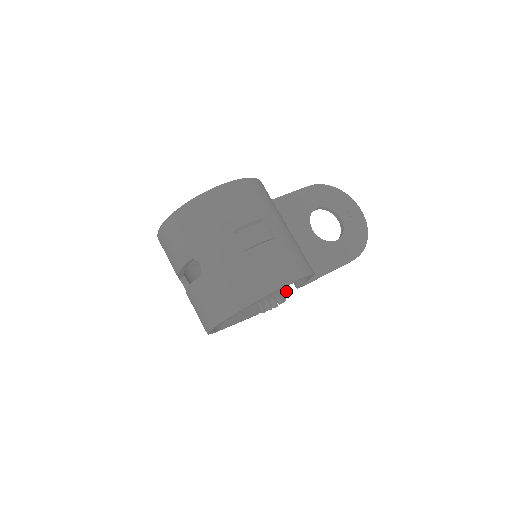
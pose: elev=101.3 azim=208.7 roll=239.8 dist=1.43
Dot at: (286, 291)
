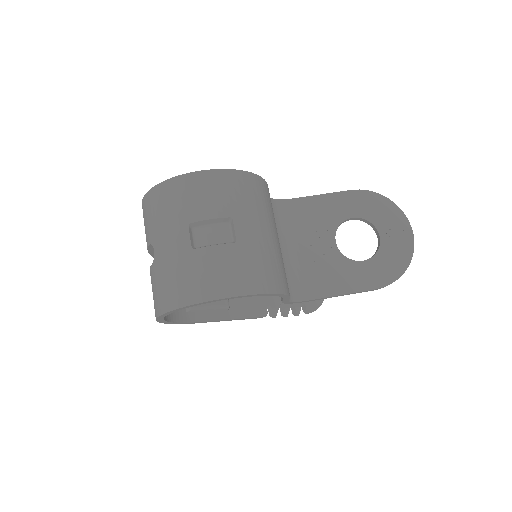
Dot at: (322, 301)
